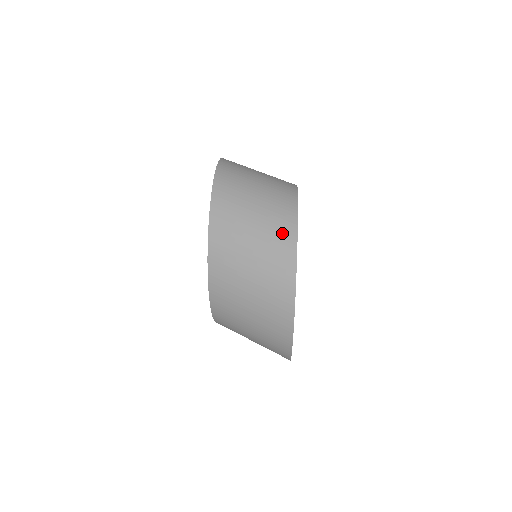
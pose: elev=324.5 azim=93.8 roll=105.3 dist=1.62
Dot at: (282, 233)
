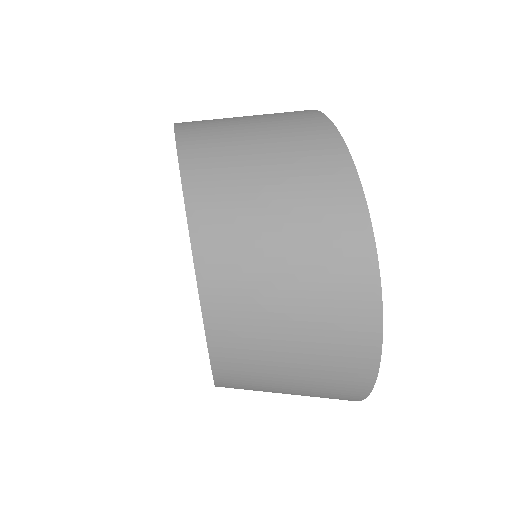
Dot at: (302, 122)
